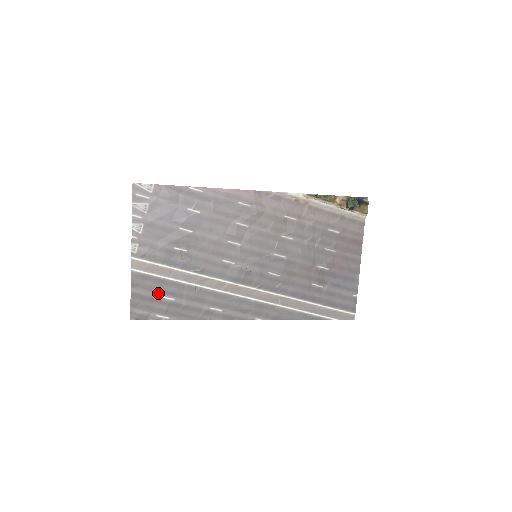
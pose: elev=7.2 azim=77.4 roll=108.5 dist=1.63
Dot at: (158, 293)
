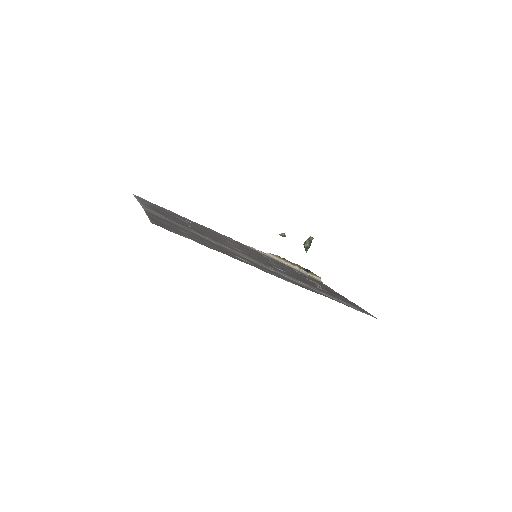
Dot at: (176, 228)
